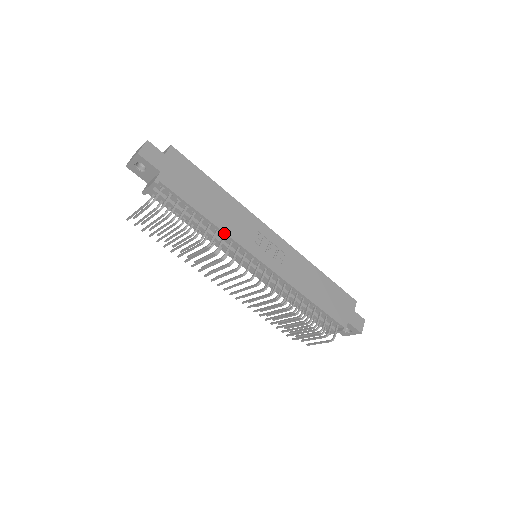
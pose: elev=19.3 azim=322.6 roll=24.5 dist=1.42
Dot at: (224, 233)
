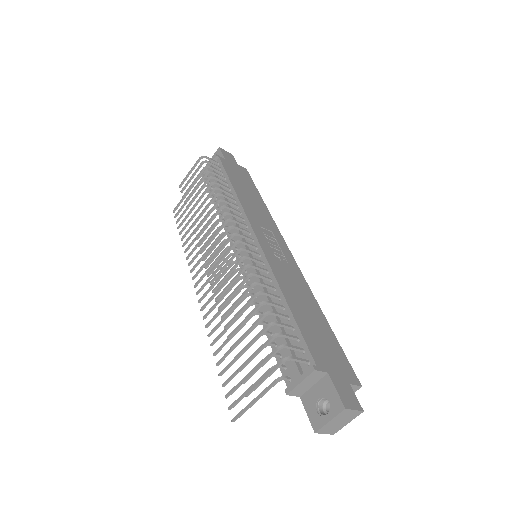
Dot at: (239, 202)
